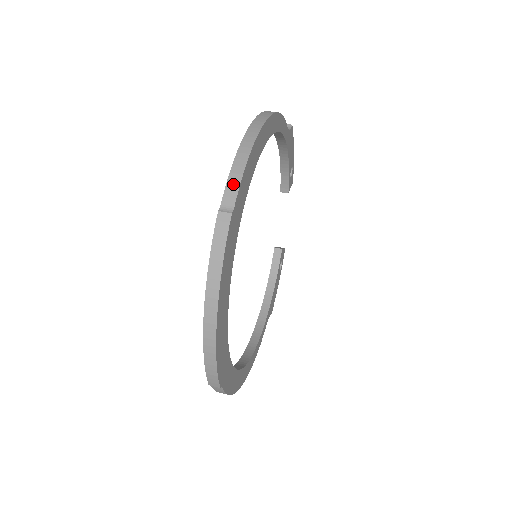
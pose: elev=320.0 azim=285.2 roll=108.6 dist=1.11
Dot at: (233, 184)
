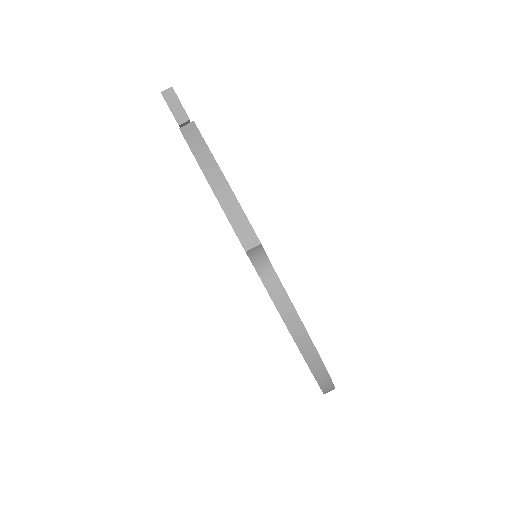
Dot at: occluded
